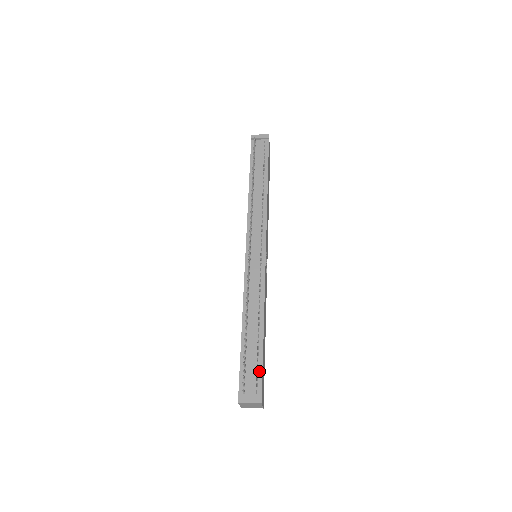
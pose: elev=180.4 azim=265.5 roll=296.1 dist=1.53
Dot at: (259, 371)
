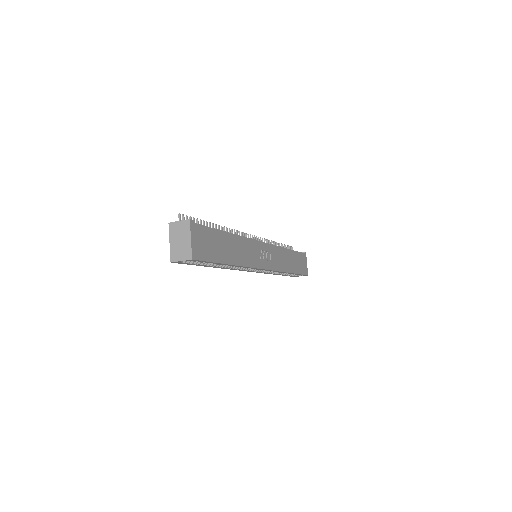
Dot at: occluded
